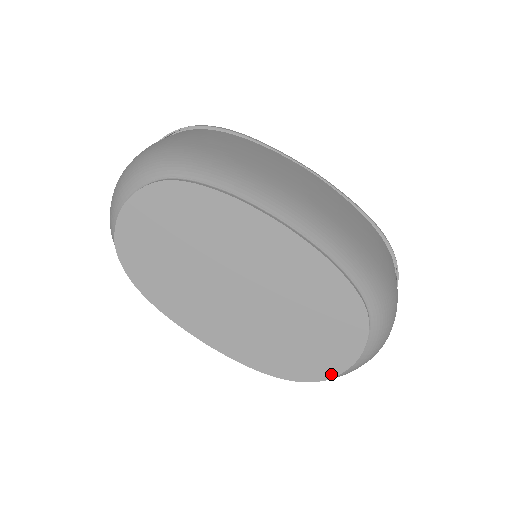
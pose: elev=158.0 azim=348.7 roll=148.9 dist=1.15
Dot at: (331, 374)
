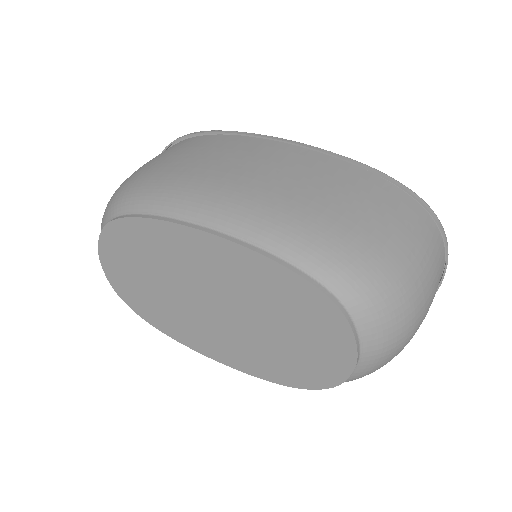
Dot at: (339, 379)
